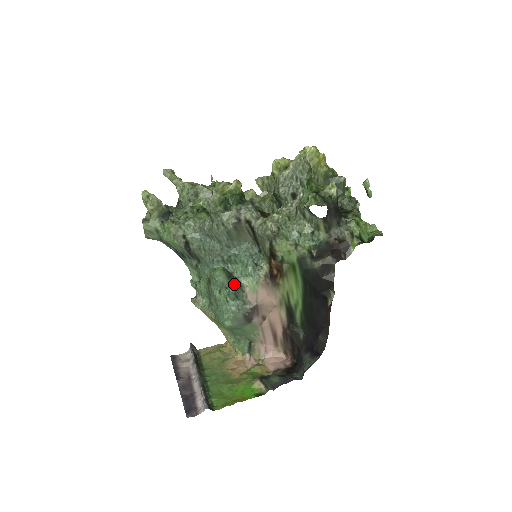
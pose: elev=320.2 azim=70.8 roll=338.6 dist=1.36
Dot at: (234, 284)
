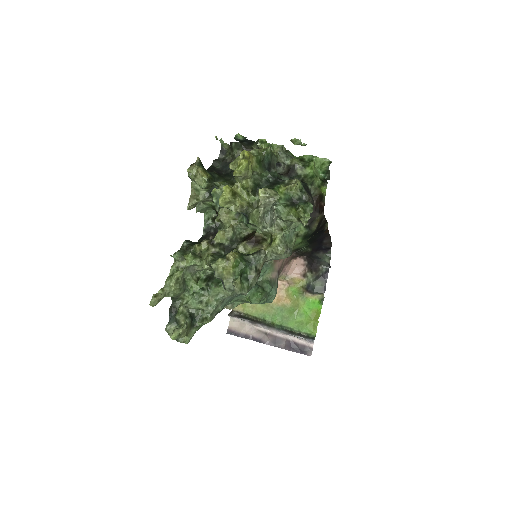
Dot at: (269, 288)
